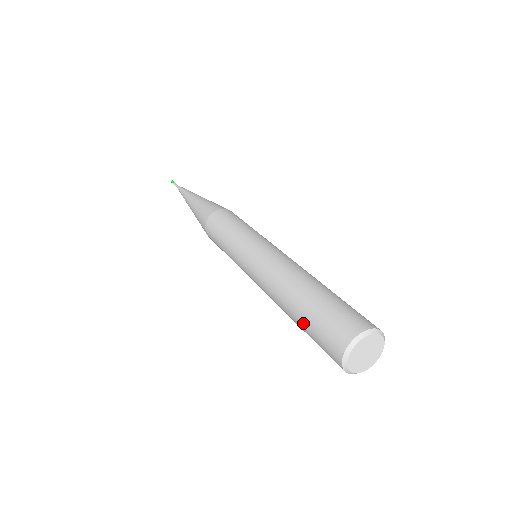
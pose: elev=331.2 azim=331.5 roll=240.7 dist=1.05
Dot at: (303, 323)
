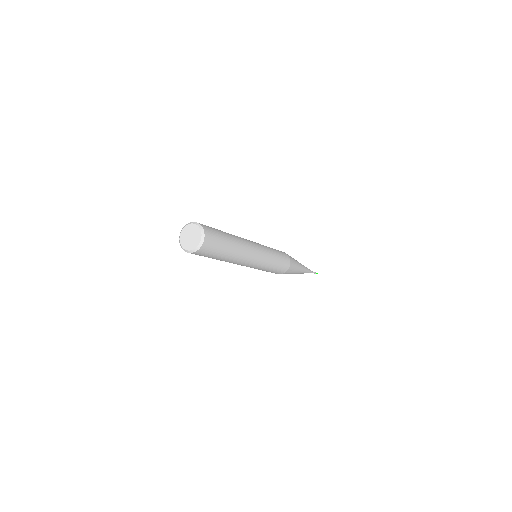
Dot at: occluded
